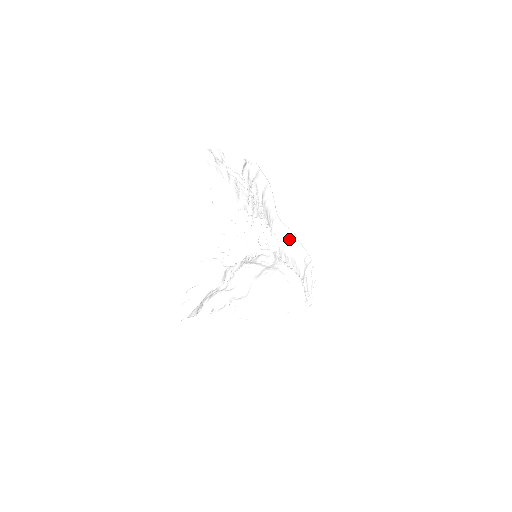
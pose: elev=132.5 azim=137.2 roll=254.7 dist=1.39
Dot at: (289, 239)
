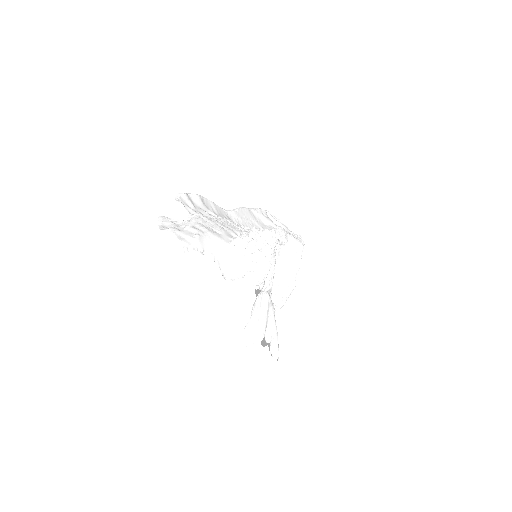
Dot at: (246, 216)
